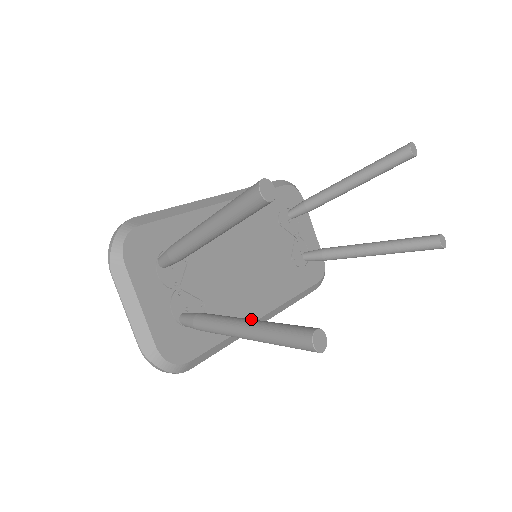
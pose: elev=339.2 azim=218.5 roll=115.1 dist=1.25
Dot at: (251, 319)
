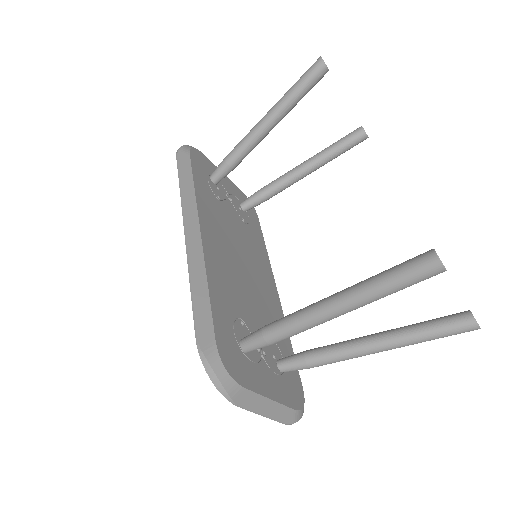
Dot at: (384, 334)
